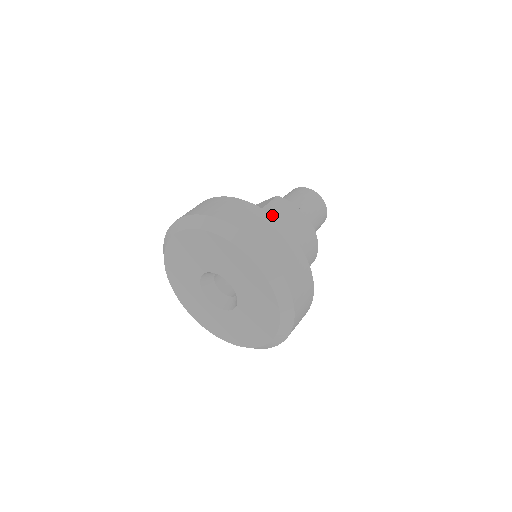
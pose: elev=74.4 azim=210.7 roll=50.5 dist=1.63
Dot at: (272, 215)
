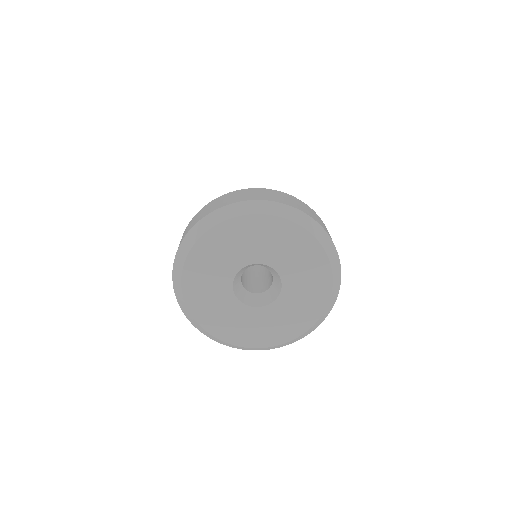
Dot at: occluded
